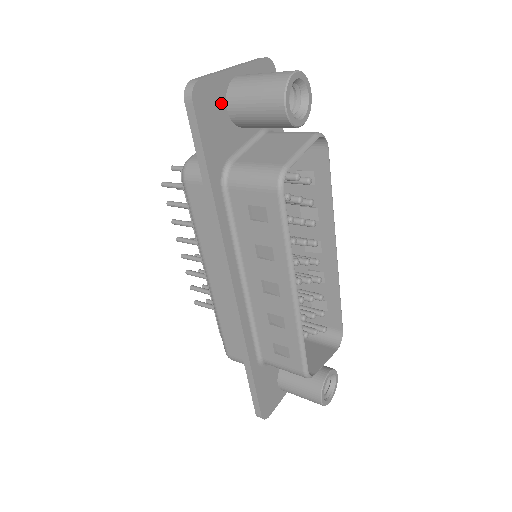
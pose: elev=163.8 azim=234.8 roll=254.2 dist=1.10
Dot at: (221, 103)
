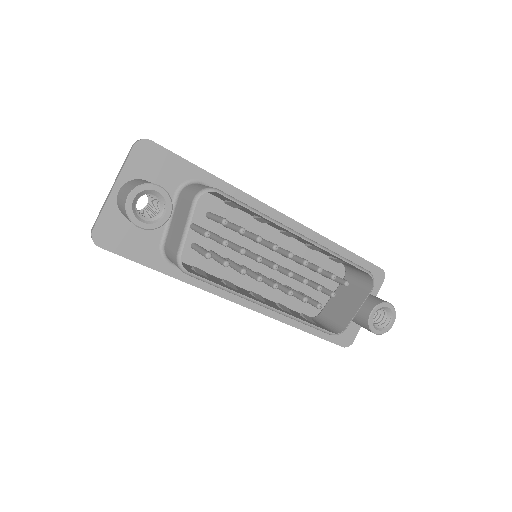
Dot at: (122, 222)
